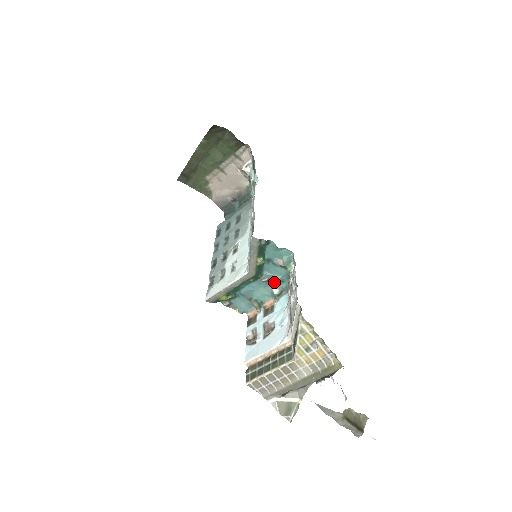
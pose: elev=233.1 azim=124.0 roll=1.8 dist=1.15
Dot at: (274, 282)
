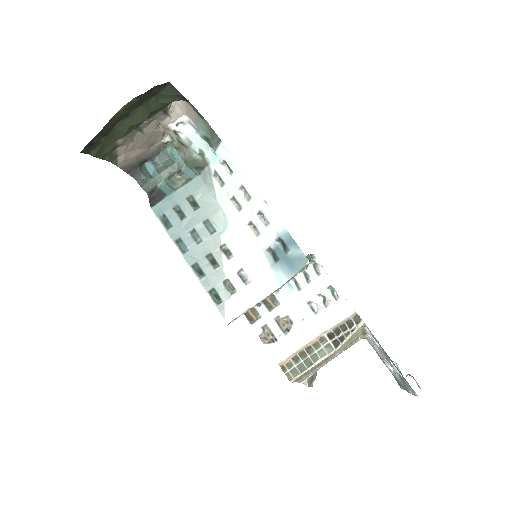
Dot at: occluded
